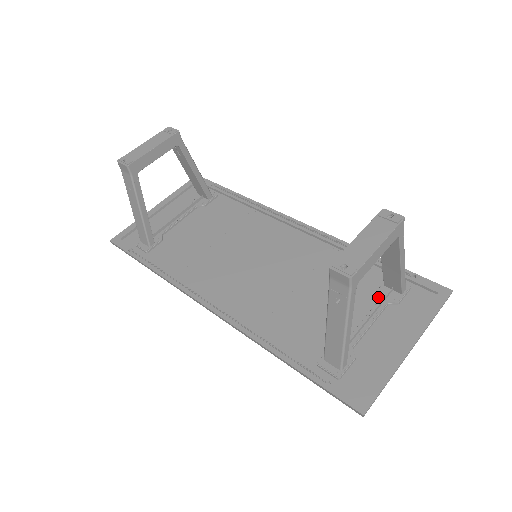
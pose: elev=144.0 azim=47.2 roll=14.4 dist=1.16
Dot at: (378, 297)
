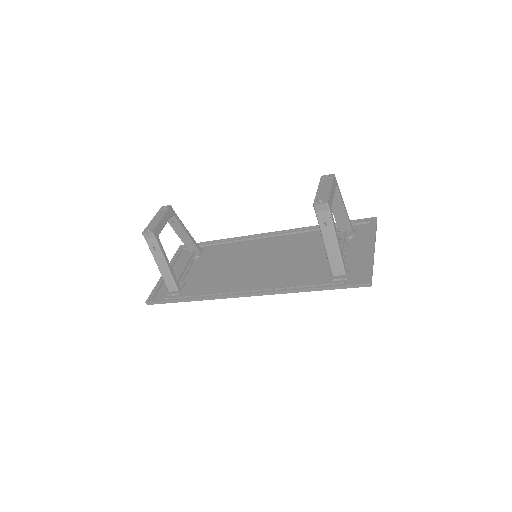
Dot at: (341, 239)
